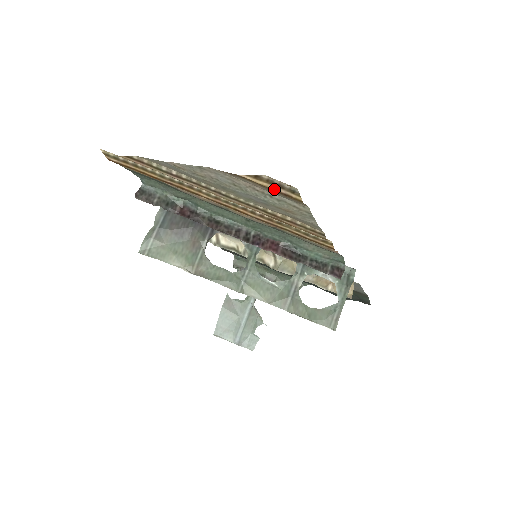
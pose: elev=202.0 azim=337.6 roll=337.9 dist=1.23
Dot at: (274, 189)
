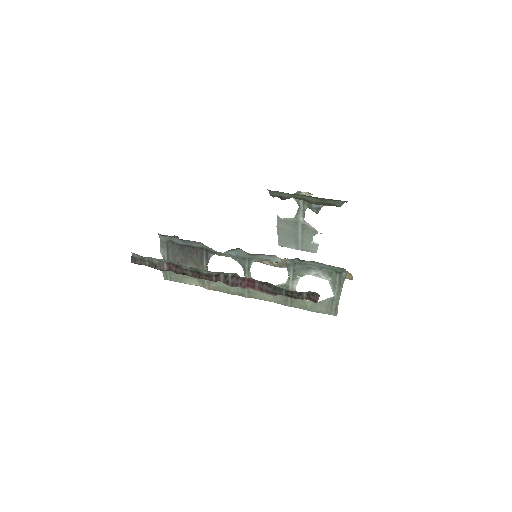
Dot at: occluded
